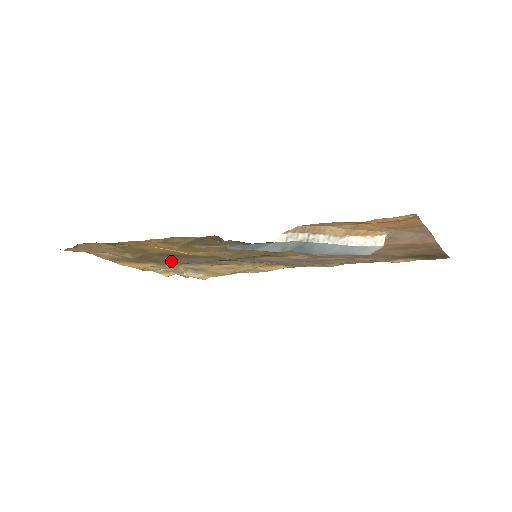
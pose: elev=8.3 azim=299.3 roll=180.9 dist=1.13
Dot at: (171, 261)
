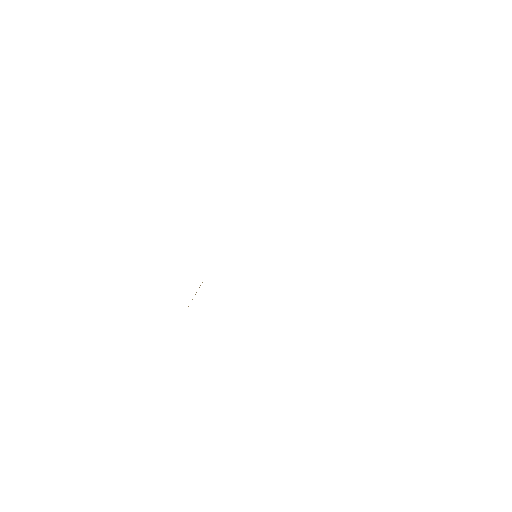
Dot at: occluded
